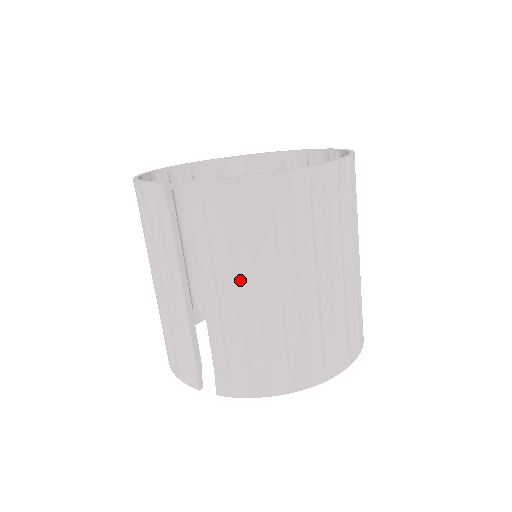
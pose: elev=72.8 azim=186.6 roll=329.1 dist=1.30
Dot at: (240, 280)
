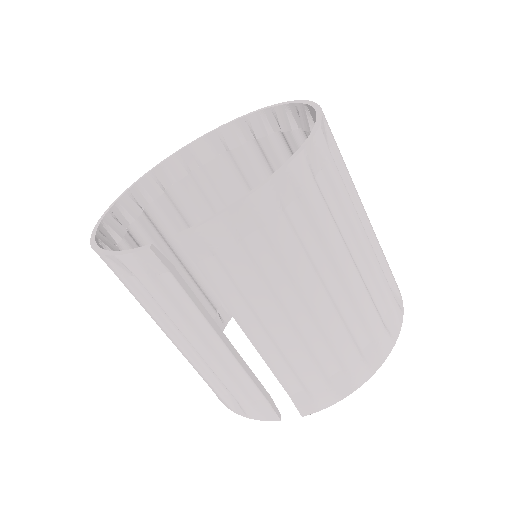
Dot at: (283, 304)
